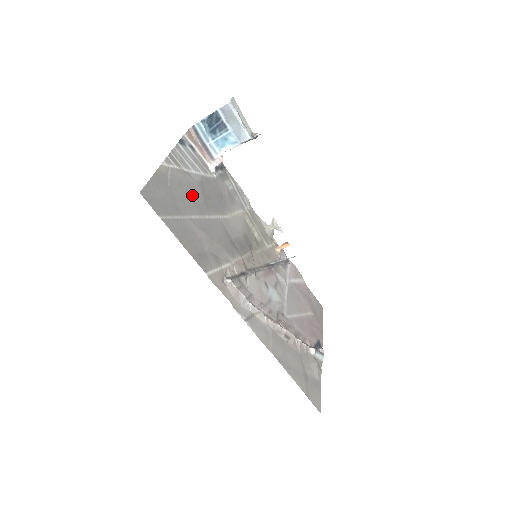
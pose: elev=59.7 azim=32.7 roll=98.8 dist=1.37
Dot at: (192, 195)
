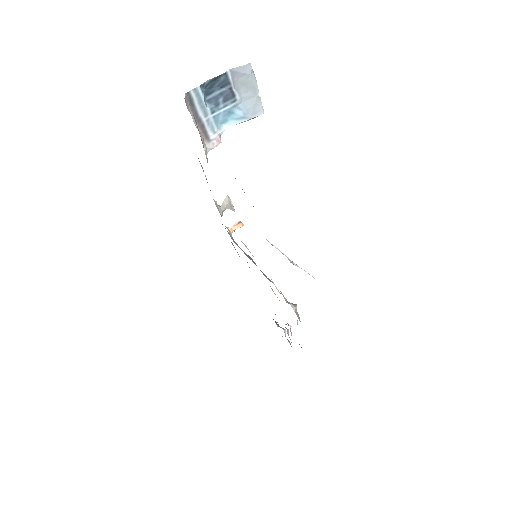
Dot at: occluded
